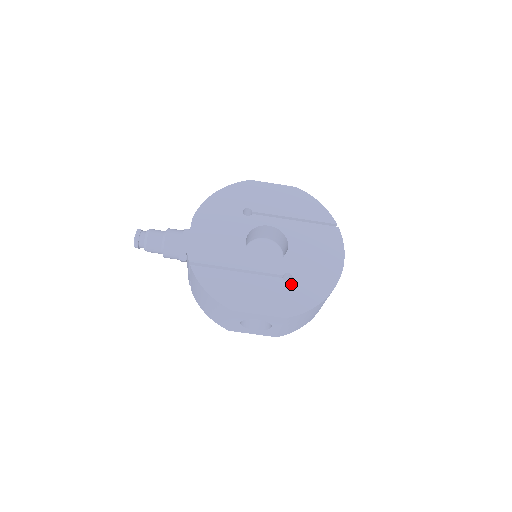
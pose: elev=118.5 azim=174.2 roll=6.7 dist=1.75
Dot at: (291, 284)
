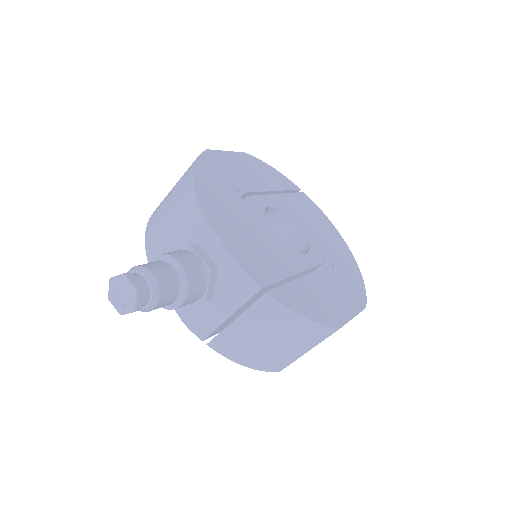
Dot at: (337, 268)
